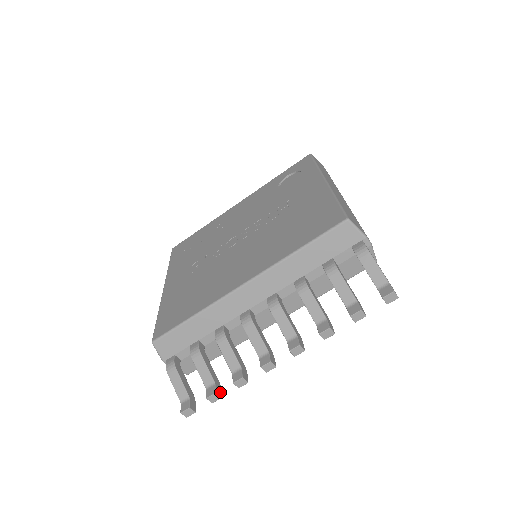
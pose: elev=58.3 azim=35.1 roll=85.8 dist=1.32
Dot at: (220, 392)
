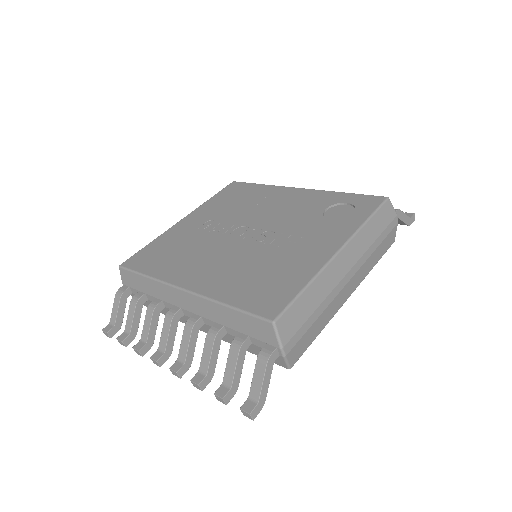
Dot at: (129, 342)
